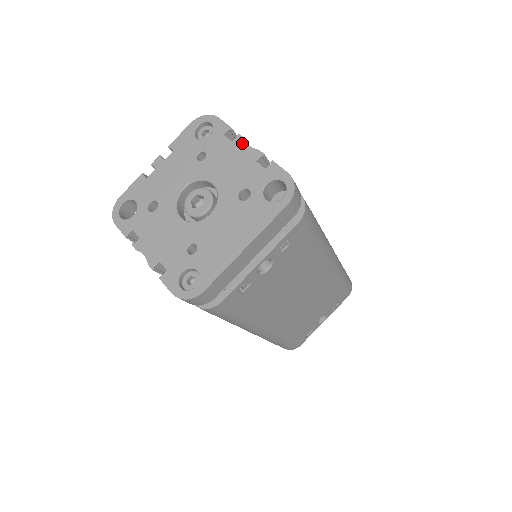
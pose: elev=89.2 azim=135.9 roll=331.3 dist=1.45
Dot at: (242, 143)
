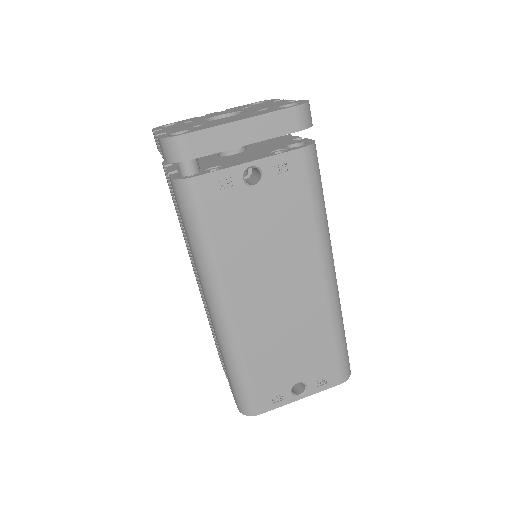
Dot at: (282, 100)
